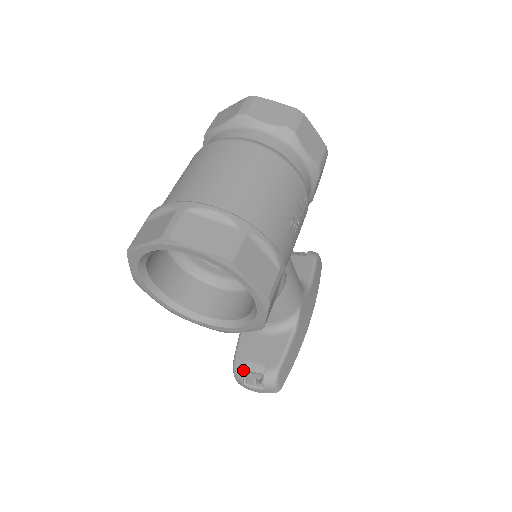
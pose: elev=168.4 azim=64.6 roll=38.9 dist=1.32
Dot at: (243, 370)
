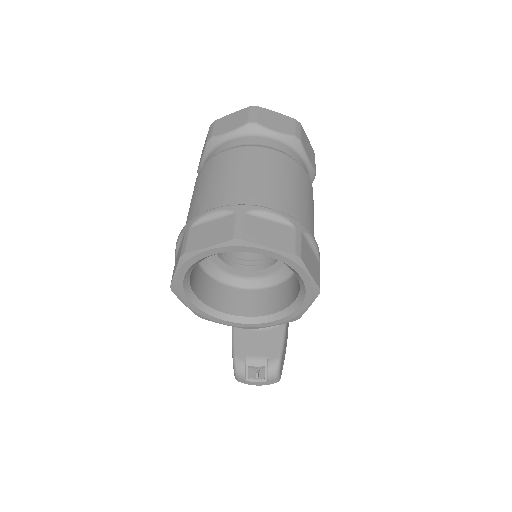
Dot at: (245, 366)
